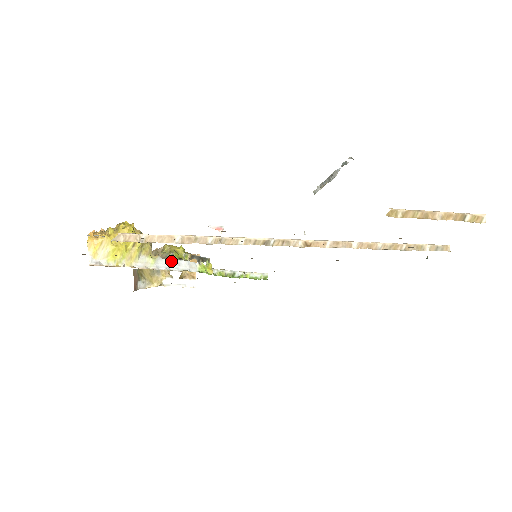
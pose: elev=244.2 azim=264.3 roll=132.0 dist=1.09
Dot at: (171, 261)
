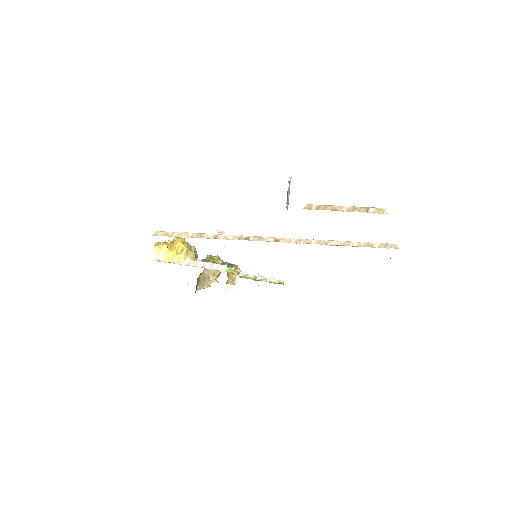
Dot at: (207, 263)
